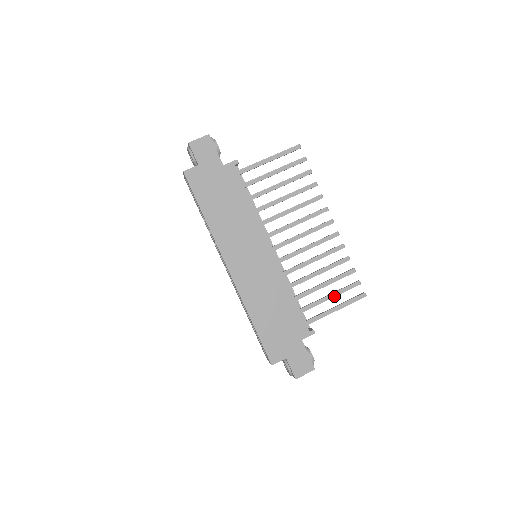
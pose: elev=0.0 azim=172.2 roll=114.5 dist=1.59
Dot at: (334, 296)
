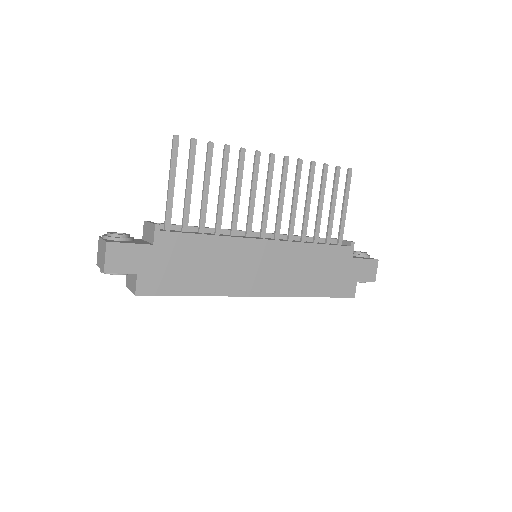
Dot at: (335, 202)
